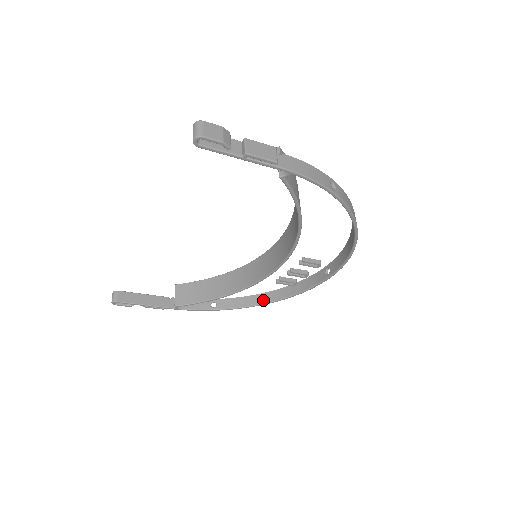
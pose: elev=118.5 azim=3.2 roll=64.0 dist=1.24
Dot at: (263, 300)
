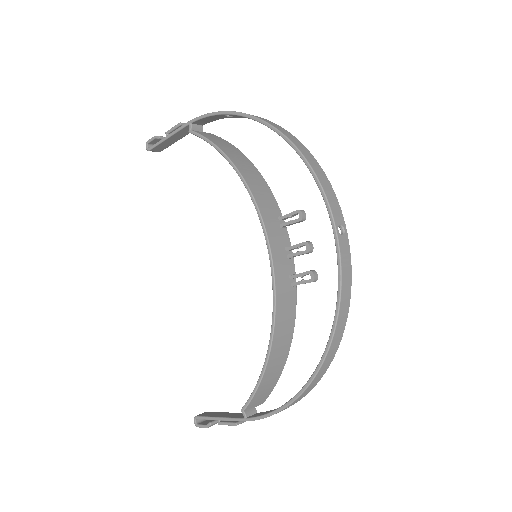
Dot at: (324, 357)
